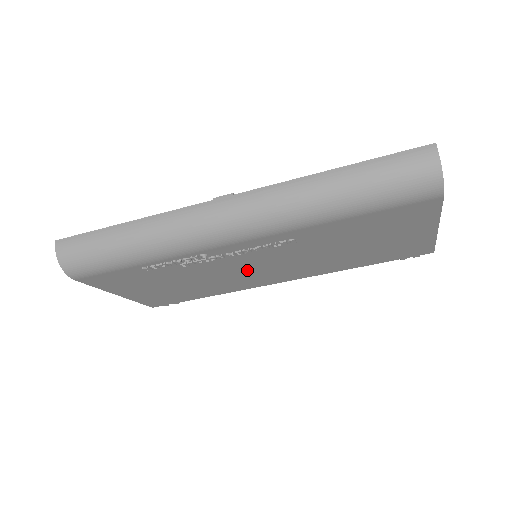
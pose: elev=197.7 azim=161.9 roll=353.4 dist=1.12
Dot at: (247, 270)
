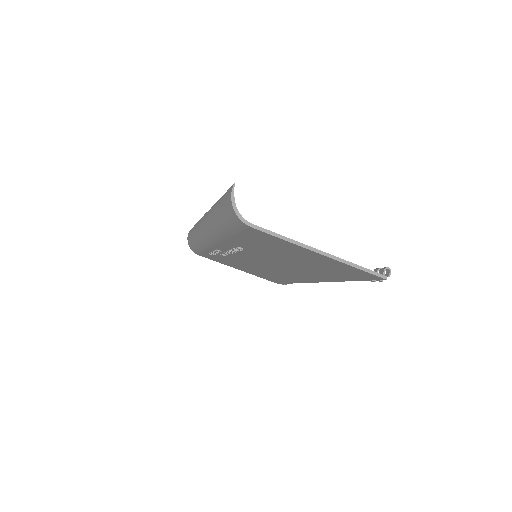
Dot at: (268, 266)
